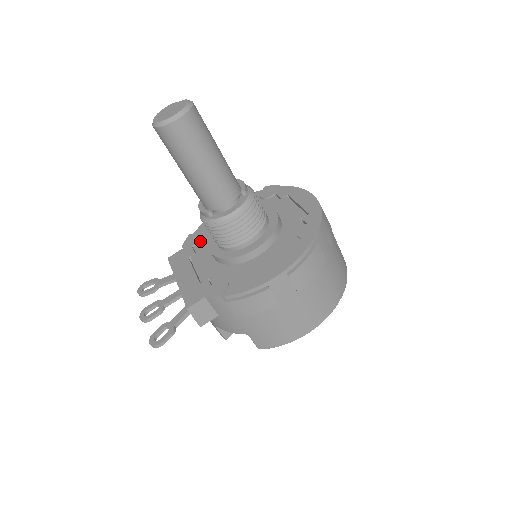
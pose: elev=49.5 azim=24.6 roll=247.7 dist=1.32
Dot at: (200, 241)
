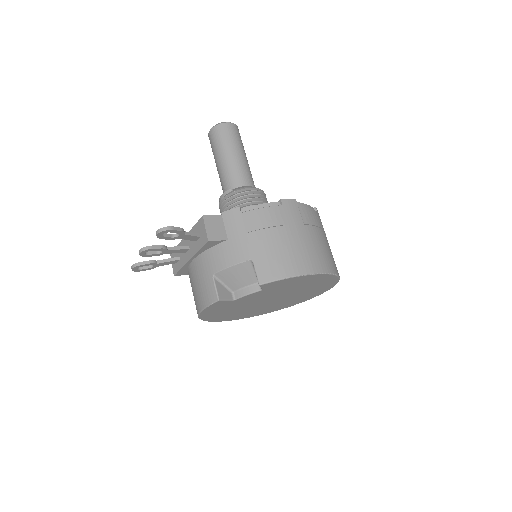
Dot at: occluded
